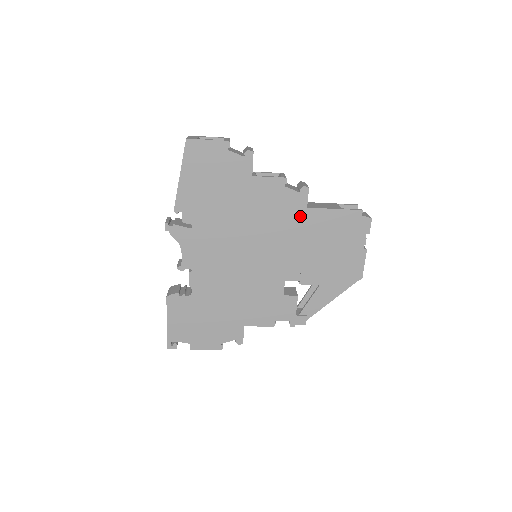
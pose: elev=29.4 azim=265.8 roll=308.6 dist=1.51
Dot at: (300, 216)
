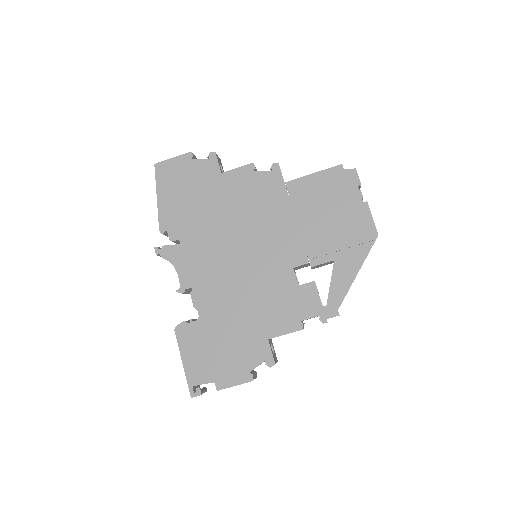
Dot at: (281, 193)
